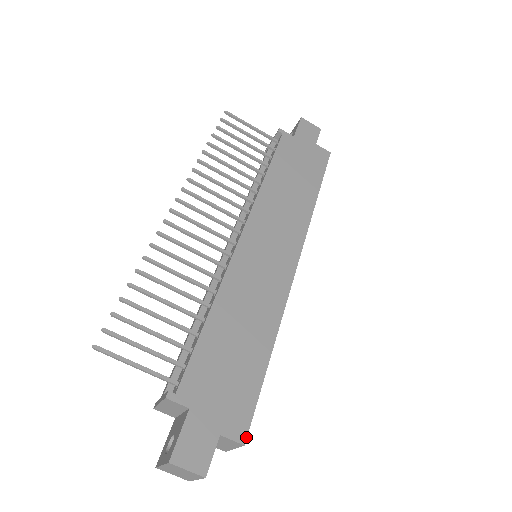
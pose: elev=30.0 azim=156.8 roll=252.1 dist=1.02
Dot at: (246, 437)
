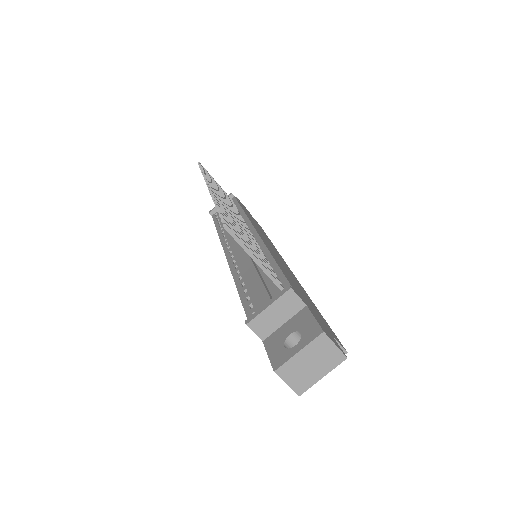
Dot at: (344, 348)
